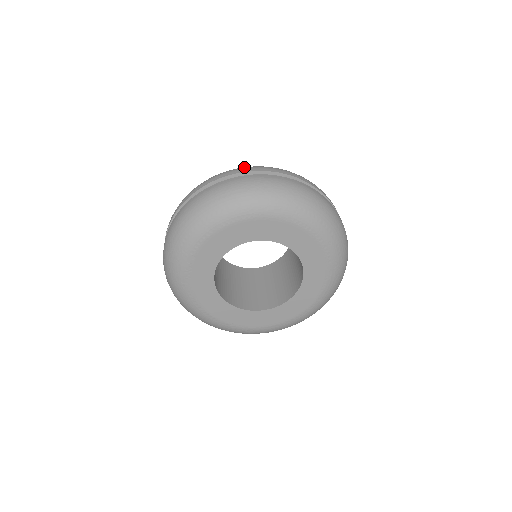
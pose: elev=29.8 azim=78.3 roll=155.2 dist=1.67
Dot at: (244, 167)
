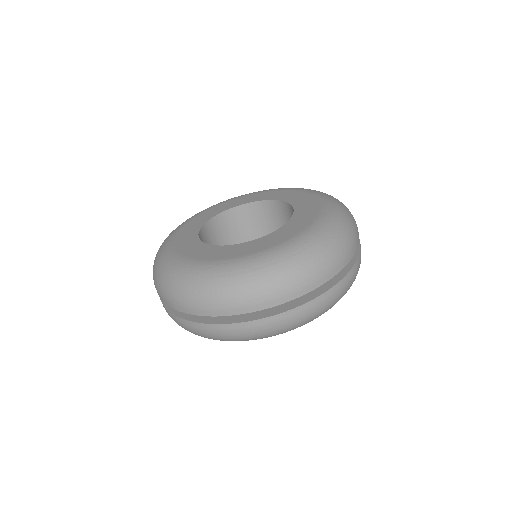
Dot at: (164, 293)
